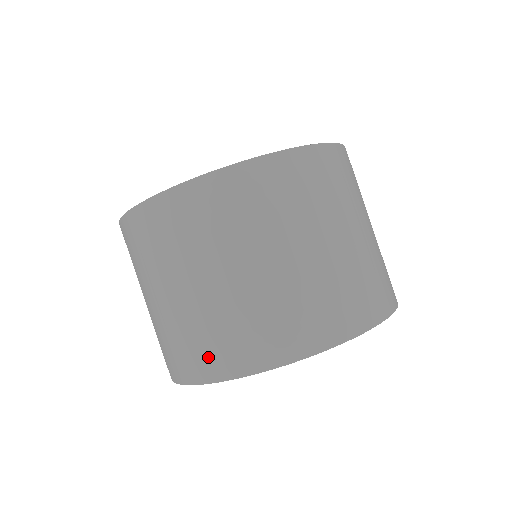
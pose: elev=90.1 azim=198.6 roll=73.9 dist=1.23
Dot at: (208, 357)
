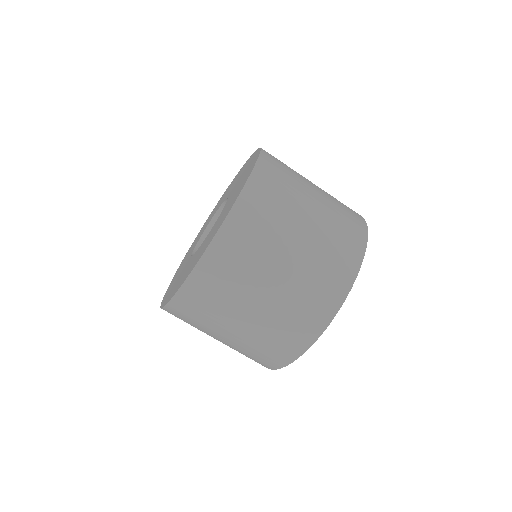
Dot at: occluded
